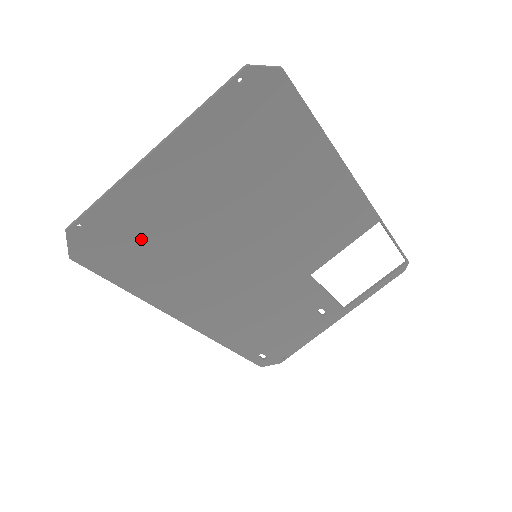
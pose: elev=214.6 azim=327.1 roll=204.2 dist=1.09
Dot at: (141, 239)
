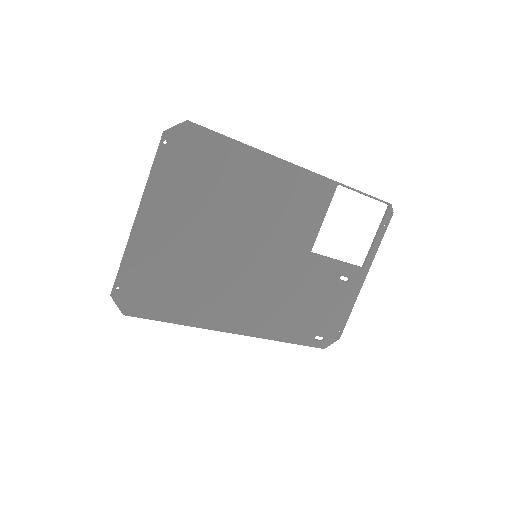
Dot at: (163, 280)
